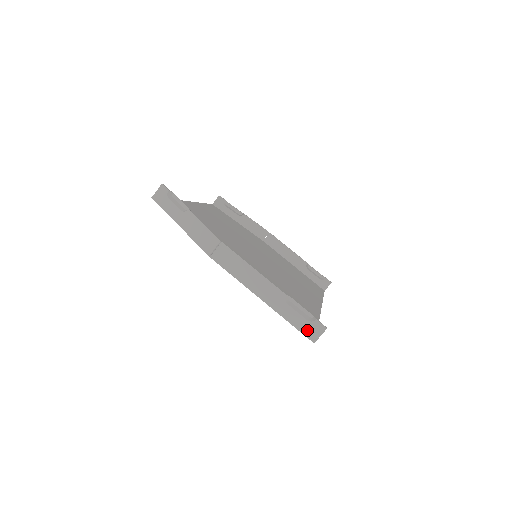
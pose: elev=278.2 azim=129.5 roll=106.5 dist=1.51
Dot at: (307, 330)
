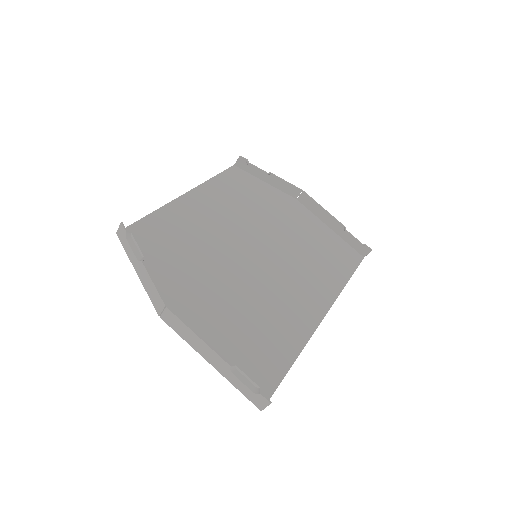
Dot at: (253, 399)
